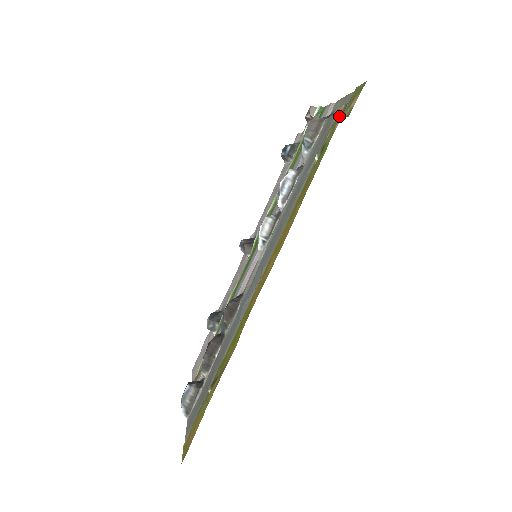
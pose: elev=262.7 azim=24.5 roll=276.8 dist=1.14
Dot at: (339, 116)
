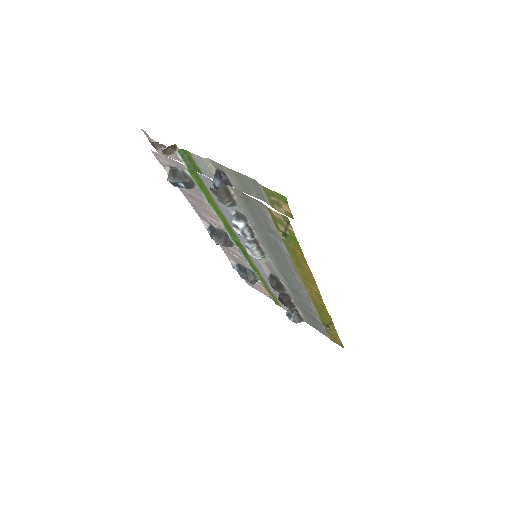
Dot at: (283, 221)
